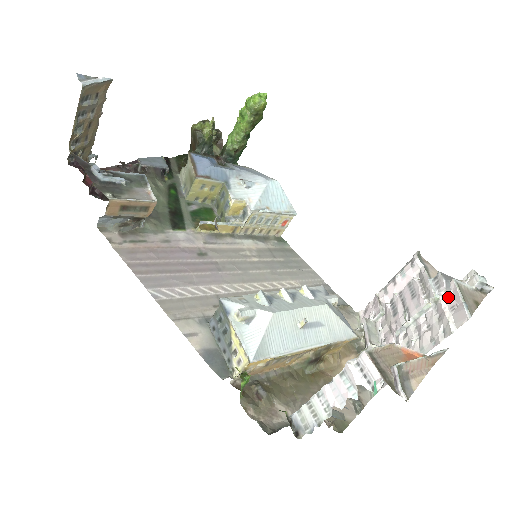
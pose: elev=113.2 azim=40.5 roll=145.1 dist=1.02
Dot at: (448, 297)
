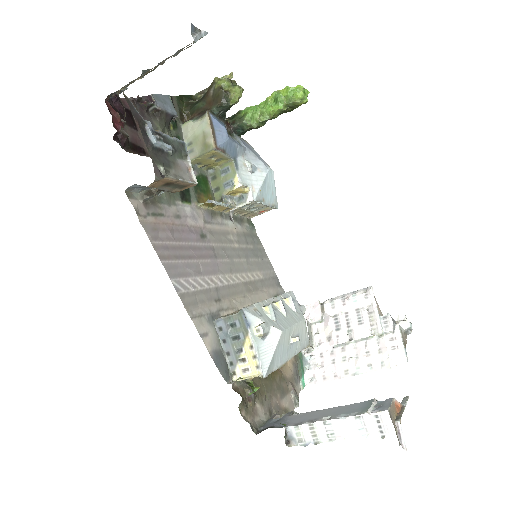
Dot at: (391, 337)
